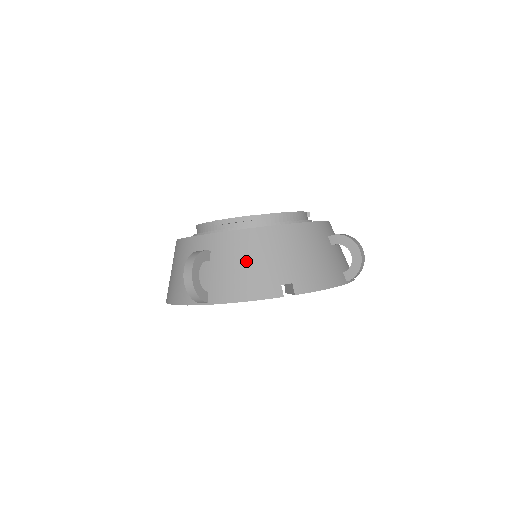
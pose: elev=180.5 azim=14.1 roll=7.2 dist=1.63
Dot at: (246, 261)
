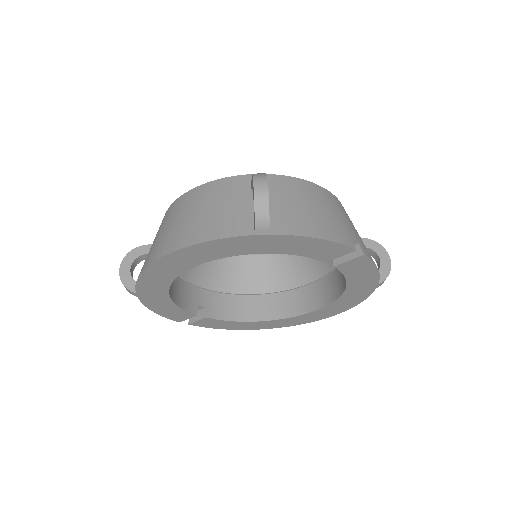
Dot at: (312, 204)
